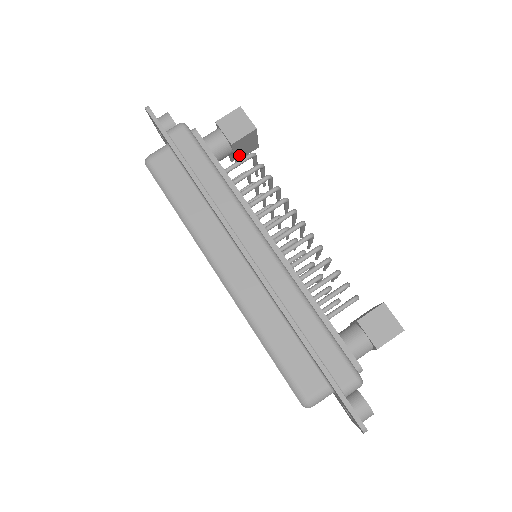
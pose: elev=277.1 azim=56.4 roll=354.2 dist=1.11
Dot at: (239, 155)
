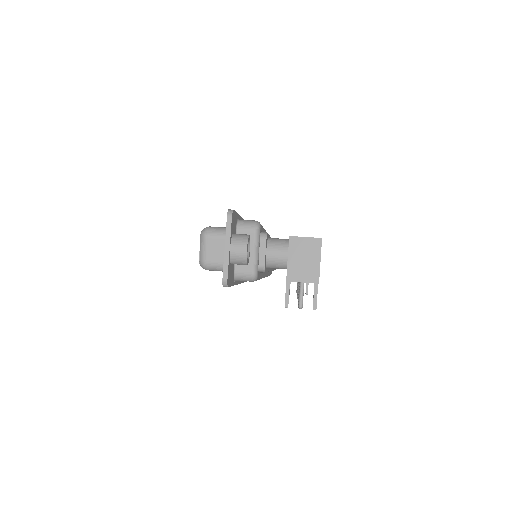
Dot at: occluded
